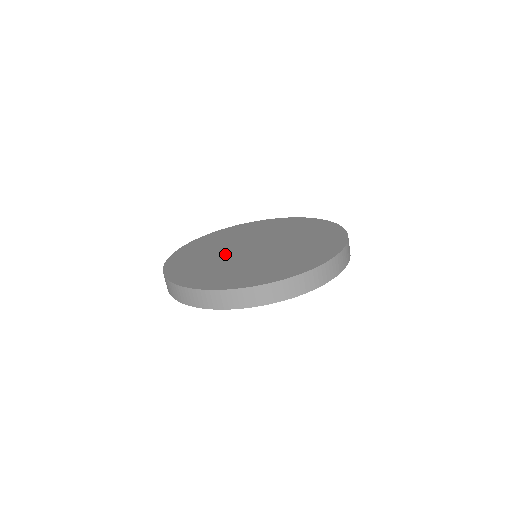
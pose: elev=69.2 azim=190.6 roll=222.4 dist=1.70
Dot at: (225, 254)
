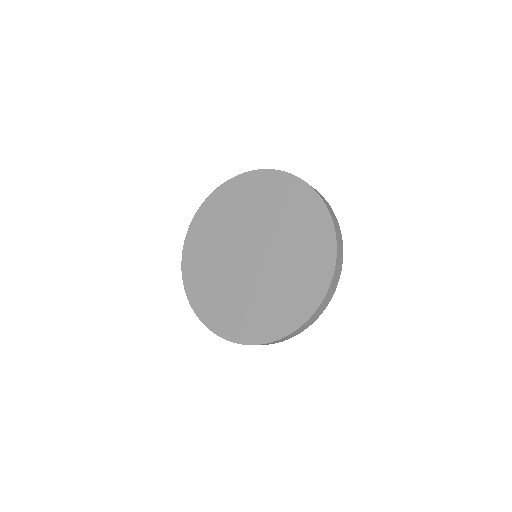
Dot at: (227, 262)
